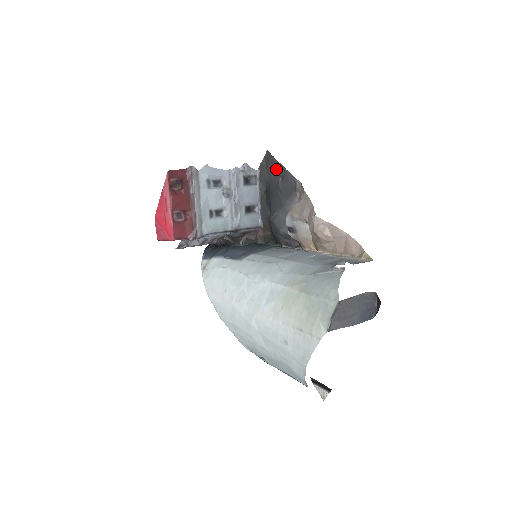
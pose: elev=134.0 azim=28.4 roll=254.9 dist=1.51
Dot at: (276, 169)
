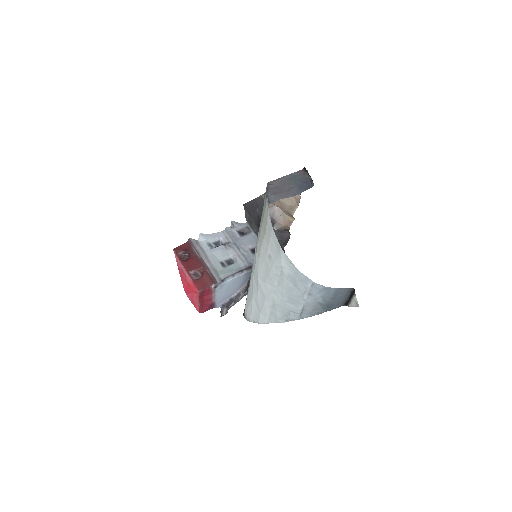
Dot at: (252, 207)
